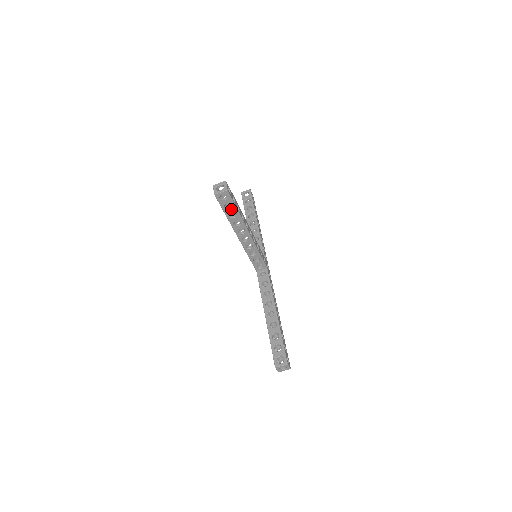
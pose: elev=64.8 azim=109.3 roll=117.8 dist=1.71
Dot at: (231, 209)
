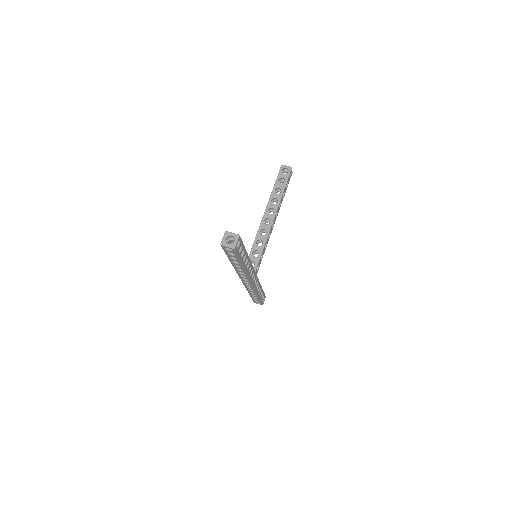
Dot at: (281, 185)
